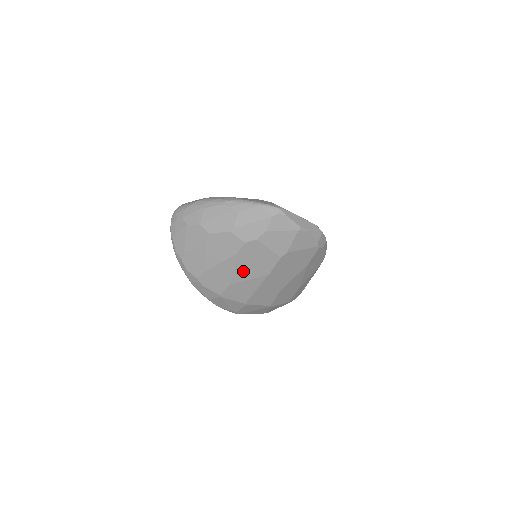
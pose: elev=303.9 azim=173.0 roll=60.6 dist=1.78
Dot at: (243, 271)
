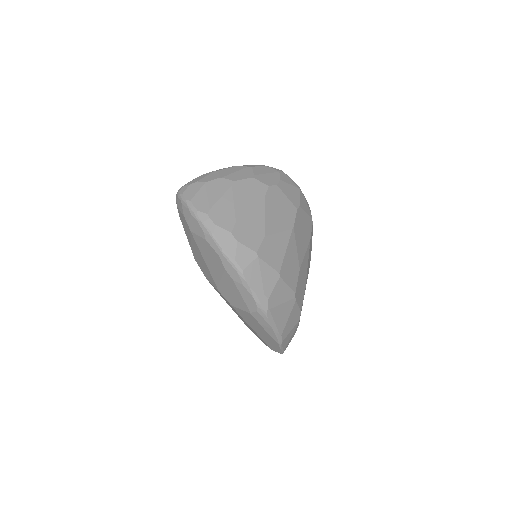
Dot at: (272, 220)
